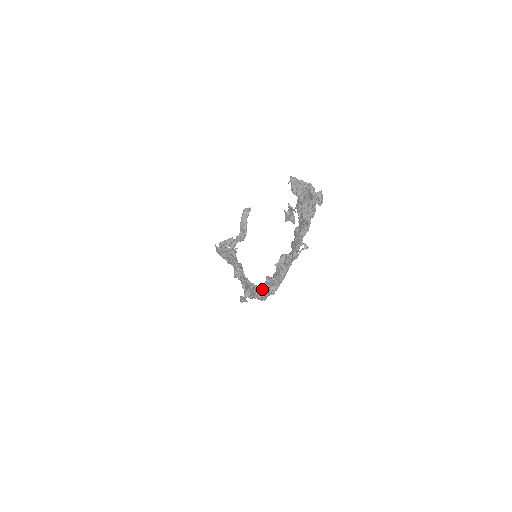
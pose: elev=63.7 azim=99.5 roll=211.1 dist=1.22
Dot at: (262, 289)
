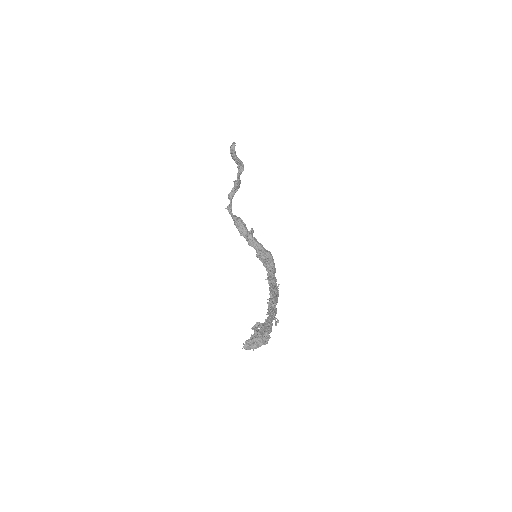
Dot at: occluded
